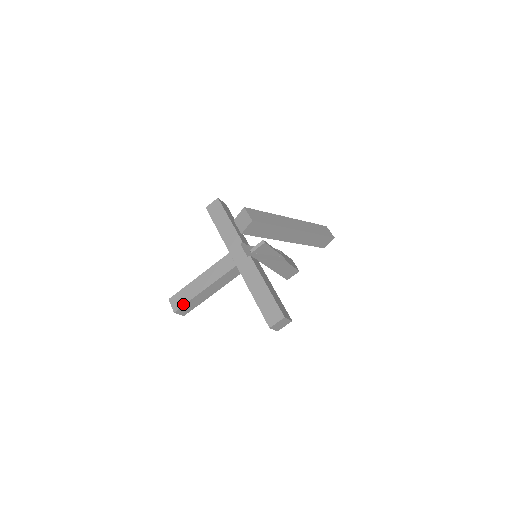
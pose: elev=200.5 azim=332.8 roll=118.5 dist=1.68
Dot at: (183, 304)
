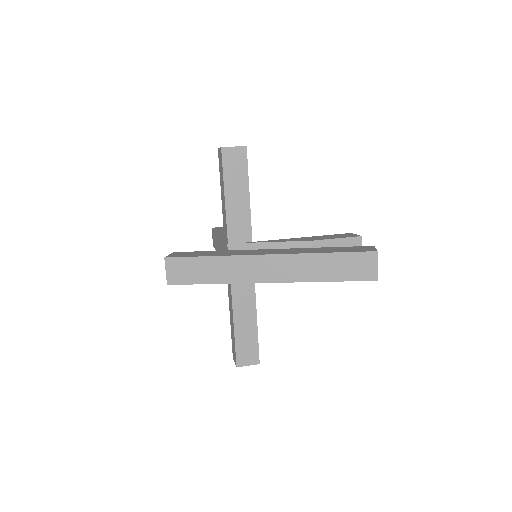
Dot at: (214, 247)
